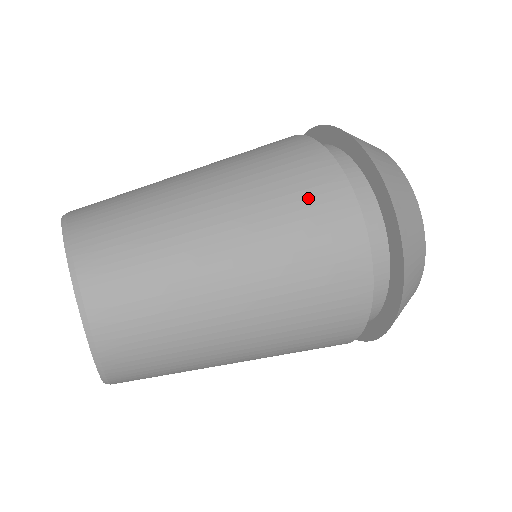
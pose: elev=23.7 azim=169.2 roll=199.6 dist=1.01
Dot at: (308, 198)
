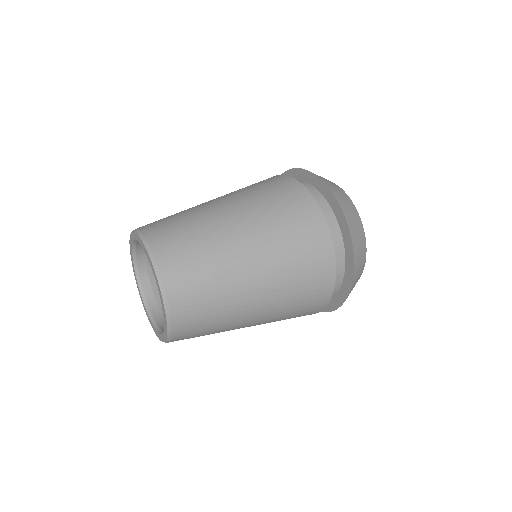
Dot at: occluded
